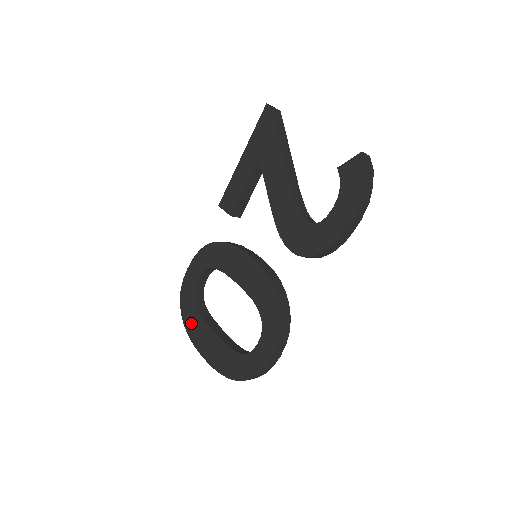
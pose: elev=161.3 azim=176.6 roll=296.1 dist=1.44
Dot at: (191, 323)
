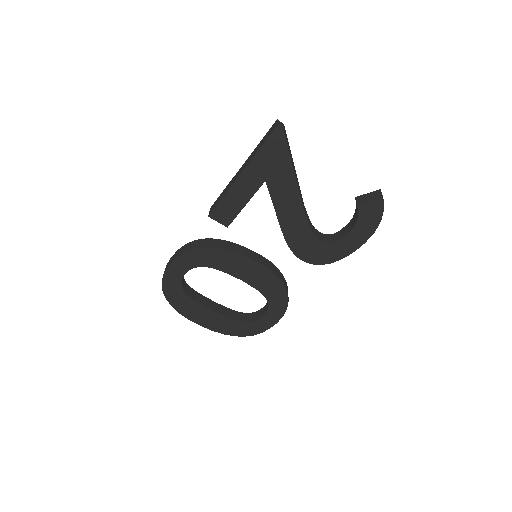
Dot at: (182, 305)
